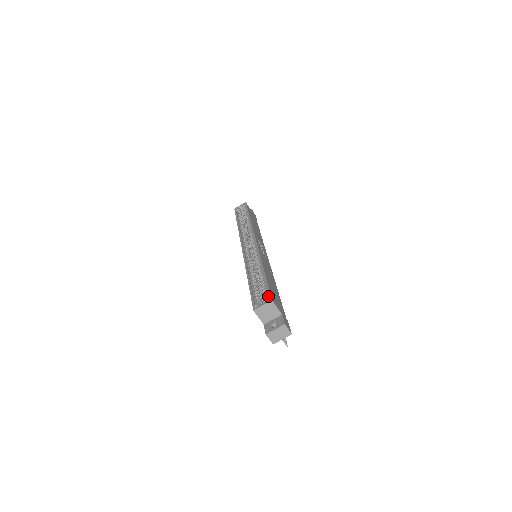
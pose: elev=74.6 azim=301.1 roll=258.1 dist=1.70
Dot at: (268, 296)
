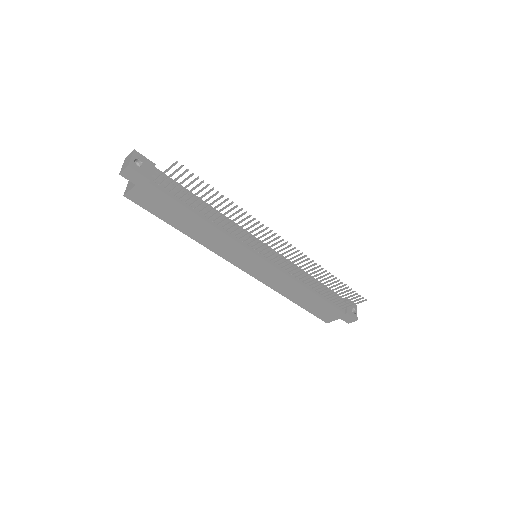
Dot at: occluded
